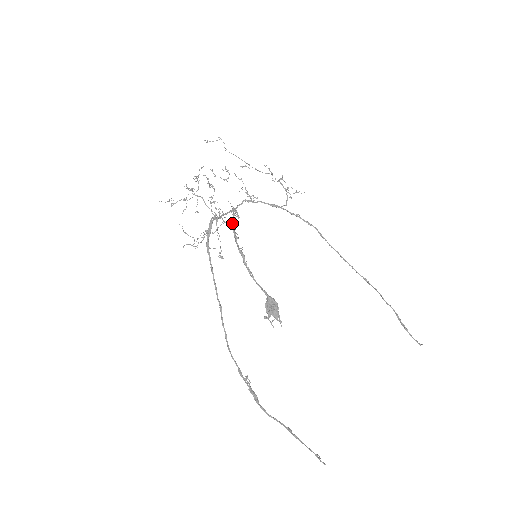
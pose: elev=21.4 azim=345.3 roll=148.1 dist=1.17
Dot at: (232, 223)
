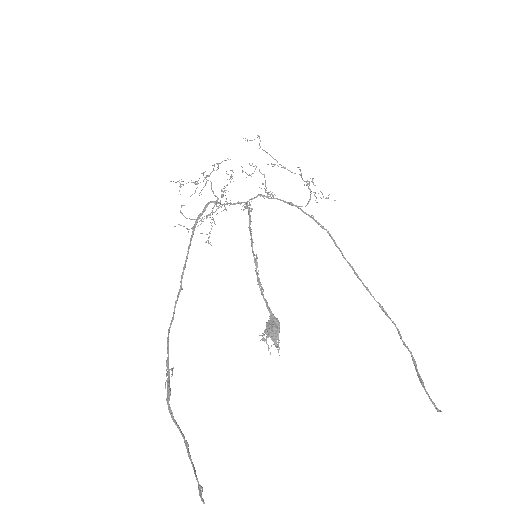
Dot at: (249, 223)
